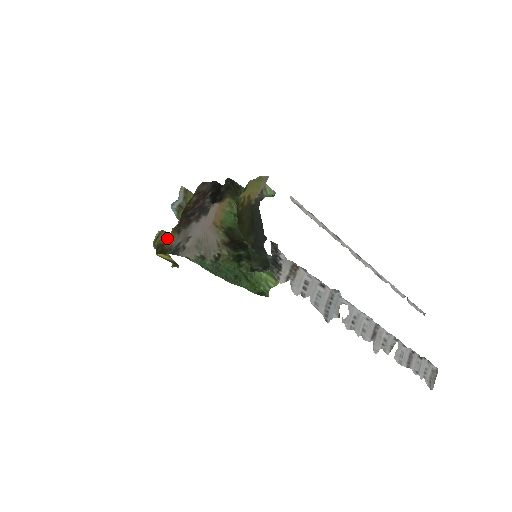
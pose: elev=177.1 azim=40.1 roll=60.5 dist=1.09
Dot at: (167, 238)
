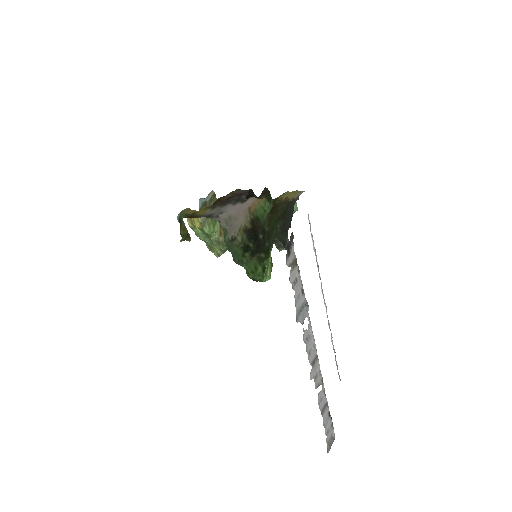
Dot at: (198, 211)
